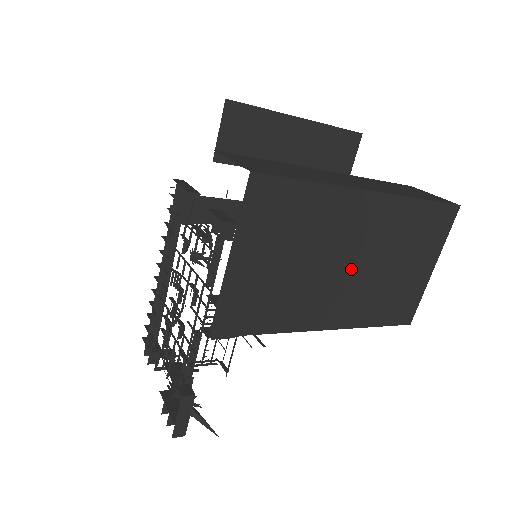
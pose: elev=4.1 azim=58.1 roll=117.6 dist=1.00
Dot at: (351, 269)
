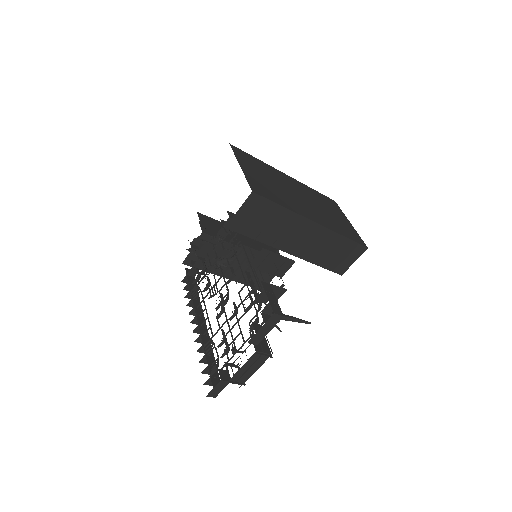
Dot at: (304, 200)
